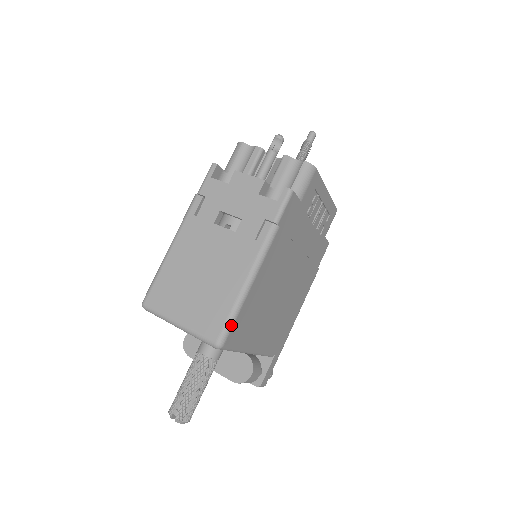
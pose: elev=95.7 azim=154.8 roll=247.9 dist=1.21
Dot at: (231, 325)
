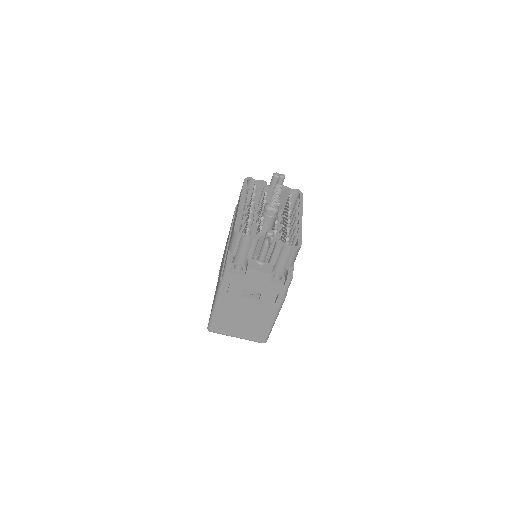
Dot at: occluded
